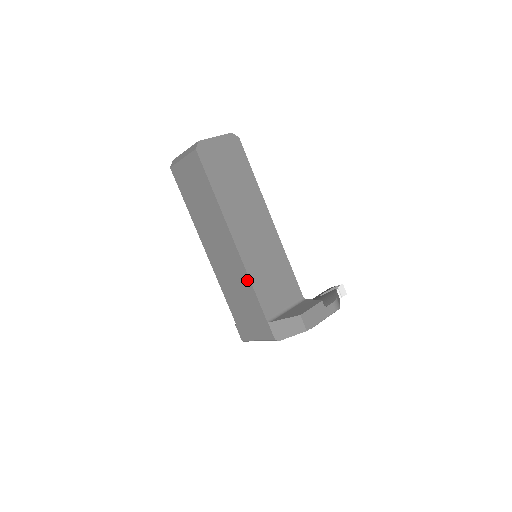
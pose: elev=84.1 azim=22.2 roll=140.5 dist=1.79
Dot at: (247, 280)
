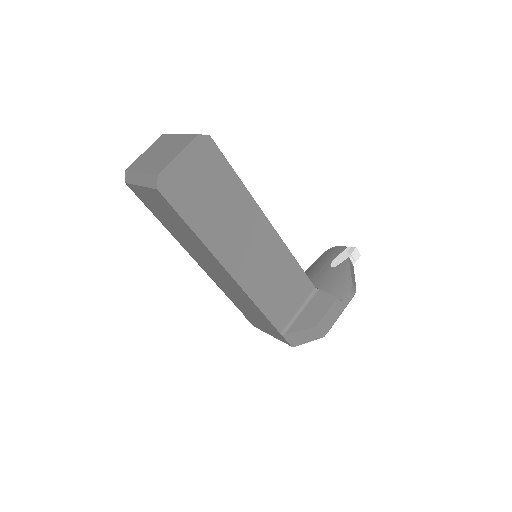
Dot at: (253, 304)
